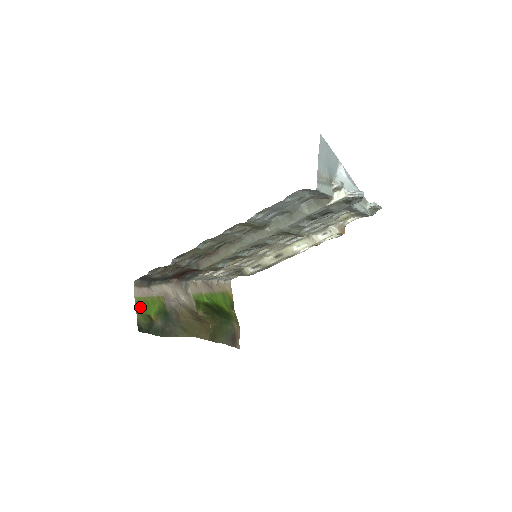
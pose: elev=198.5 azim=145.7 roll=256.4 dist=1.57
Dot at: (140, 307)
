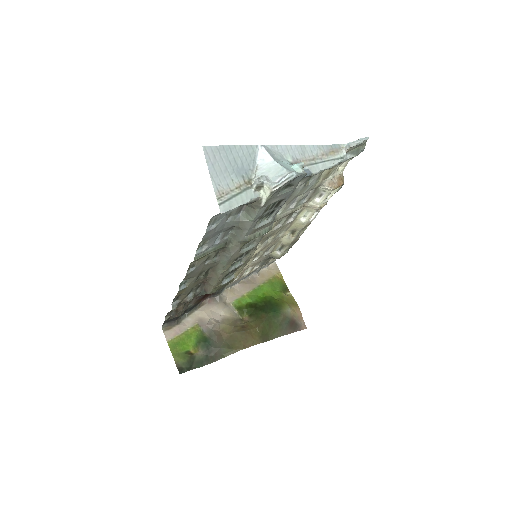
Dot at: (175, 349)
